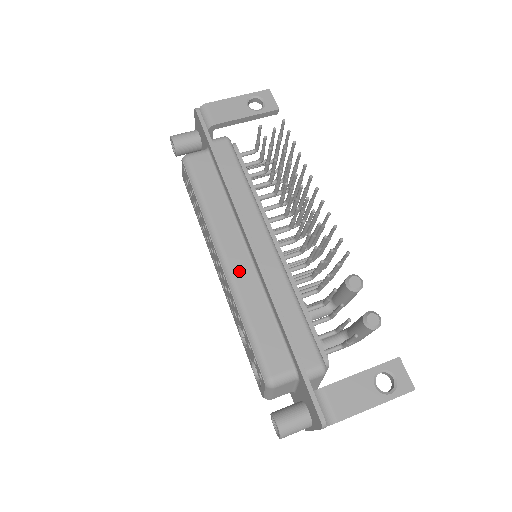
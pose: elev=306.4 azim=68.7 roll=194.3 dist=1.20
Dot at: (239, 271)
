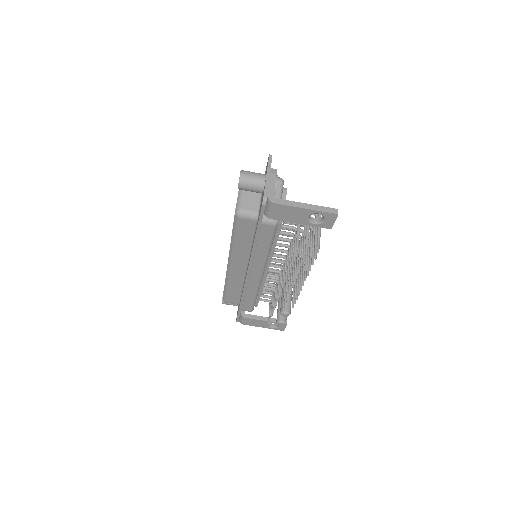
Dot at: (235, 273)
